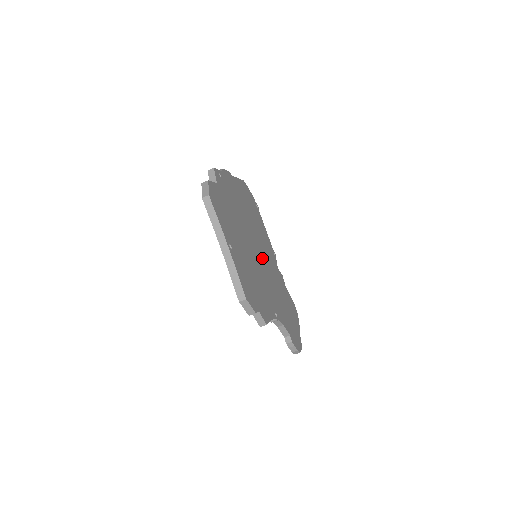
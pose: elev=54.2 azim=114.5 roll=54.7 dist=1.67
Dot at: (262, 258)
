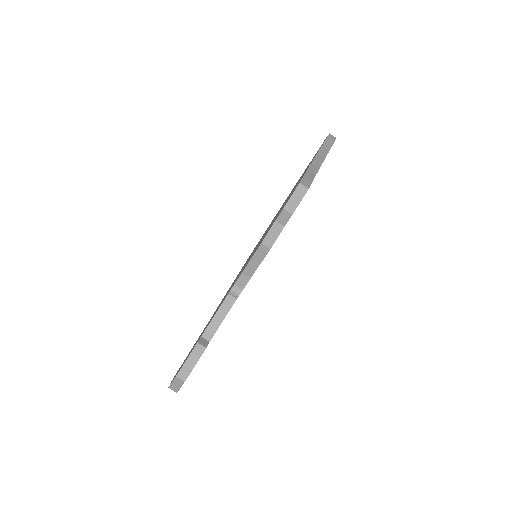
Dot at: occluded
